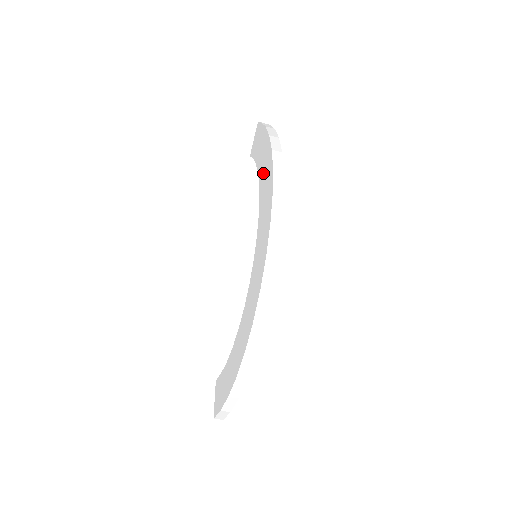
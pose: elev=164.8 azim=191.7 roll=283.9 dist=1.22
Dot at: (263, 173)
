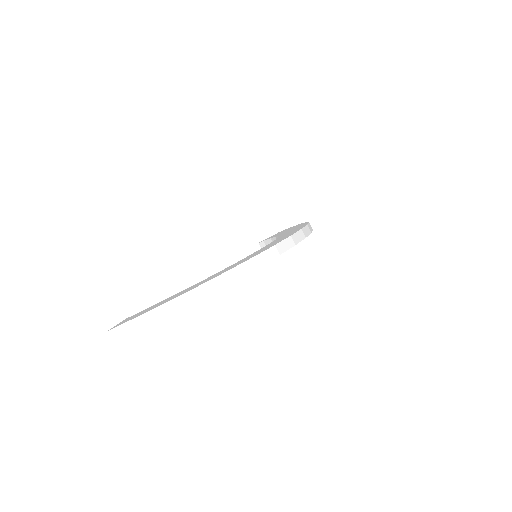
Dot at: occluded
